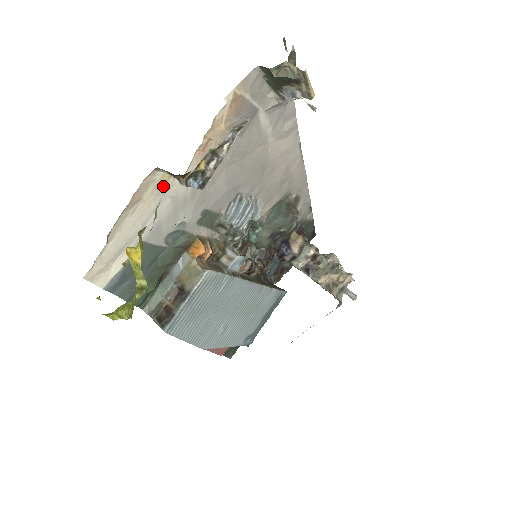
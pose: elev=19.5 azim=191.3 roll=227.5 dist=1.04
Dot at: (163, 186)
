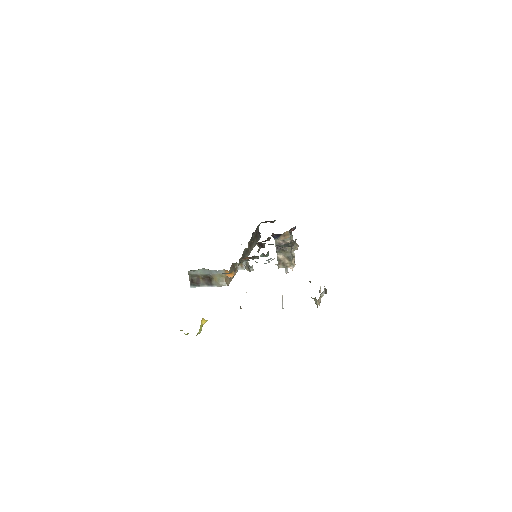
Dot at: occluded
